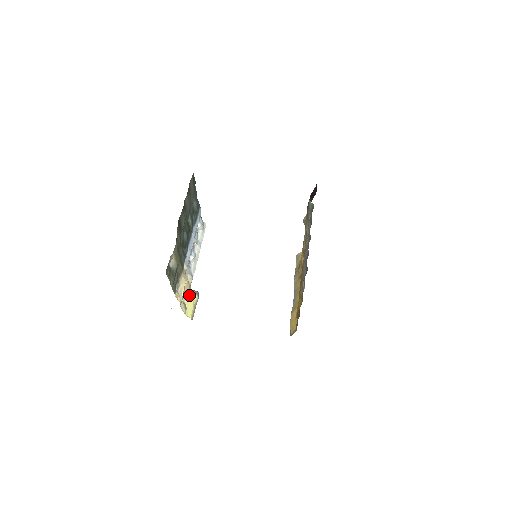
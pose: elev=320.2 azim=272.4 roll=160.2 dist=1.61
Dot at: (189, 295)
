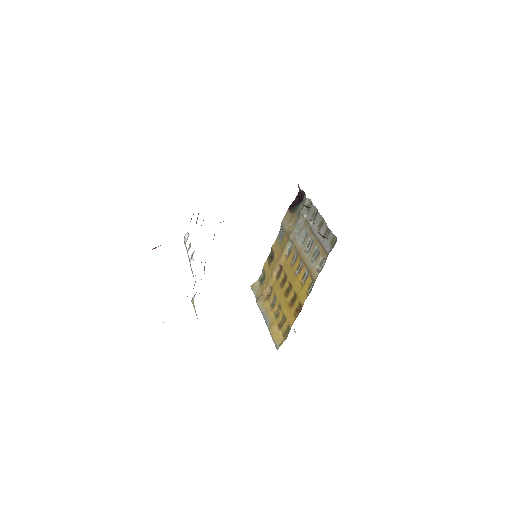
Dot at: (193, 299)
